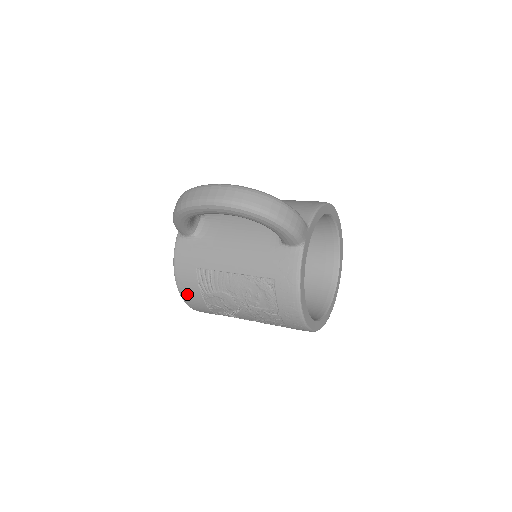
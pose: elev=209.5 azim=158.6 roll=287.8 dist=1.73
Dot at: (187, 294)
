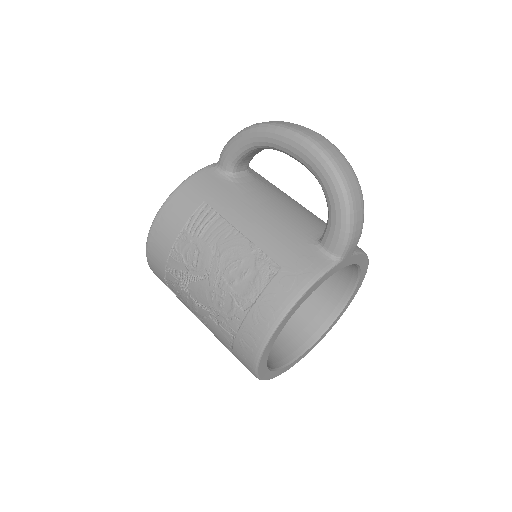
Dot at: (164, 221)
